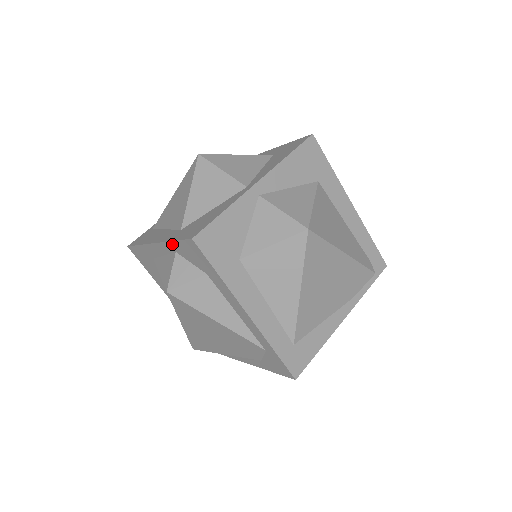
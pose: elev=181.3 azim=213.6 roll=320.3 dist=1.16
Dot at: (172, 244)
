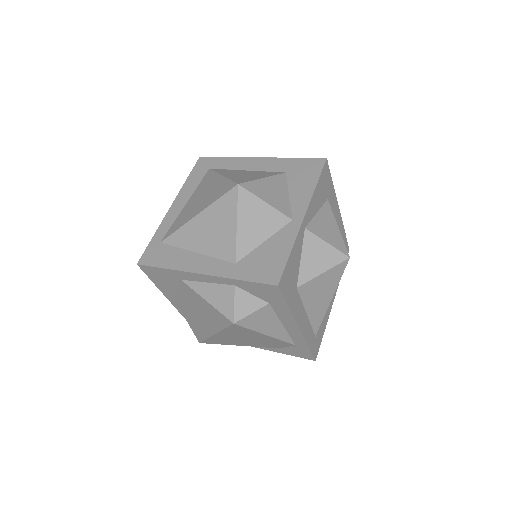
Dot at: (236, 281)
